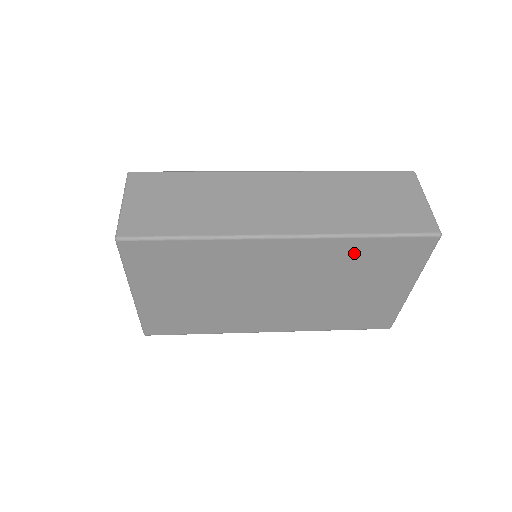
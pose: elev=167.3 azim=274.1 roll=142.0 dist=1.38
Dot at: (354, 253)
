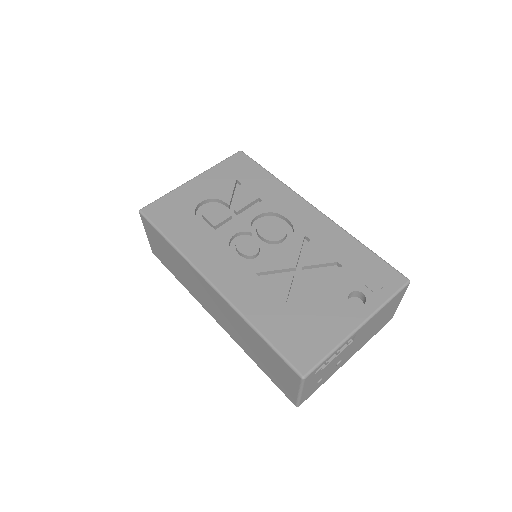
Dot at: occluded
